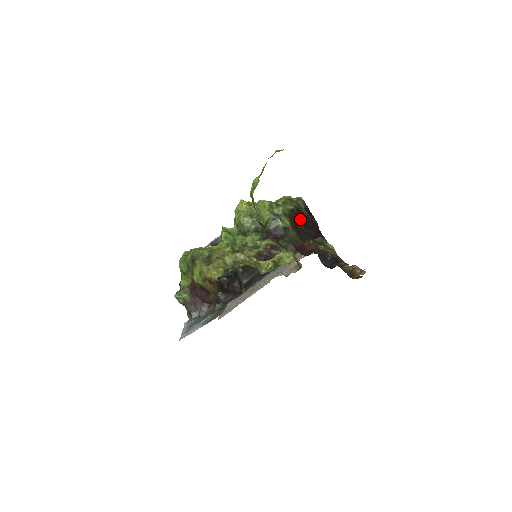
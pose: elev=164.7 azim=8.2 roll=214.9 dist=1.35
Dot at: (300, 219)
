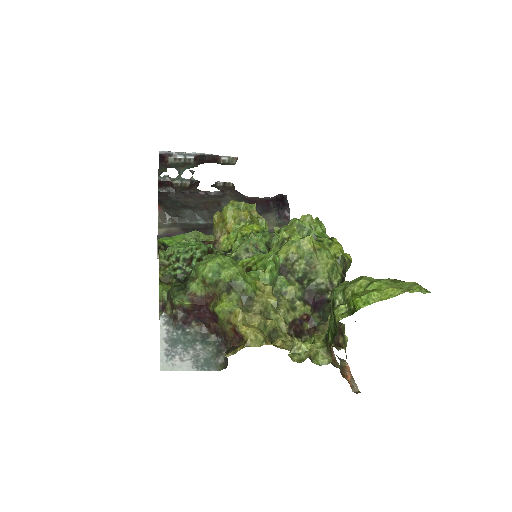
Dot at: occluded
